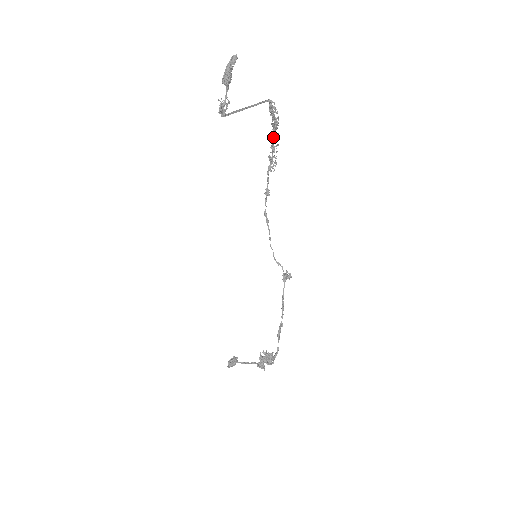
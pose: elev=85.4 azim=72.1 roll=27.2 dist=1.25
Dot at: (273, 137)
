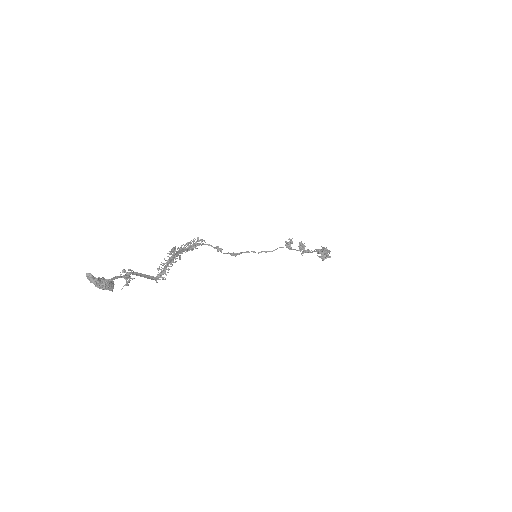
Dot at: (180, 253)
